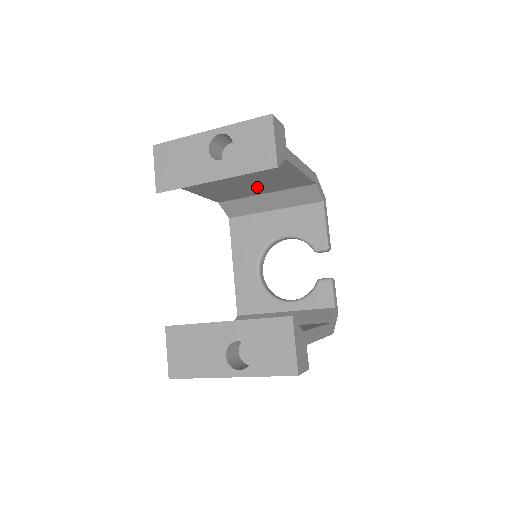
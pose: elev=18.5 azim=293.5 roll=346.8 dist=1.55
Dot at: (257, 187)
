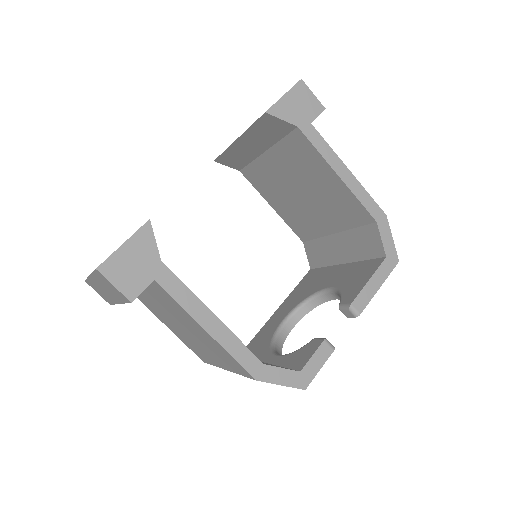
Dot at: (317, 209)
